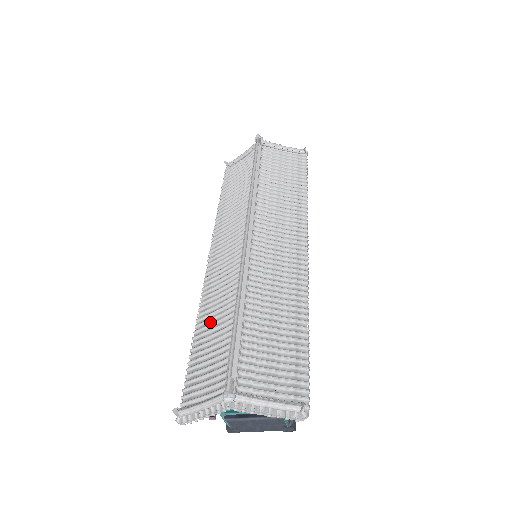
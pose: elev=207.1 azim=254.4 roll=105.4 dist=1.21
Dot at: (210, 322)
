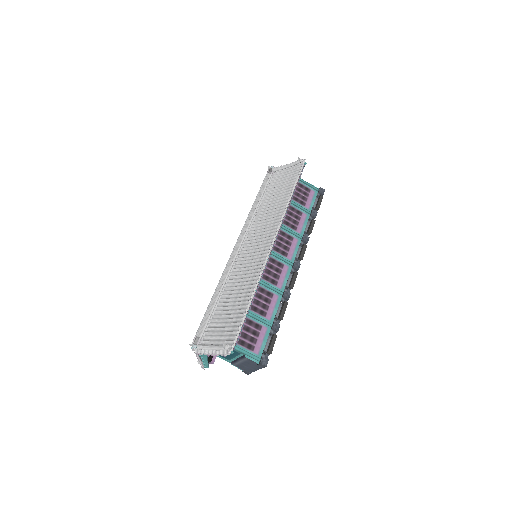
Dot at: occluded
